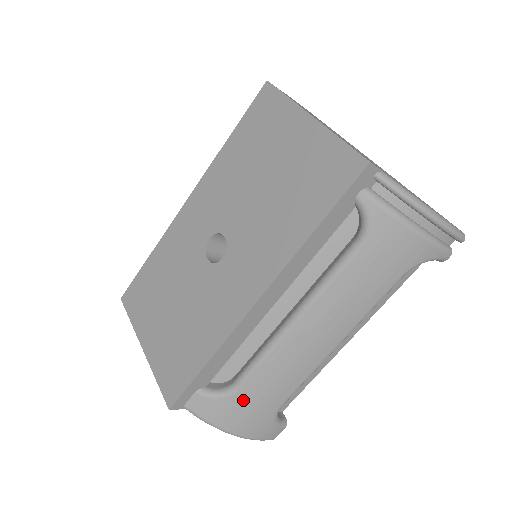
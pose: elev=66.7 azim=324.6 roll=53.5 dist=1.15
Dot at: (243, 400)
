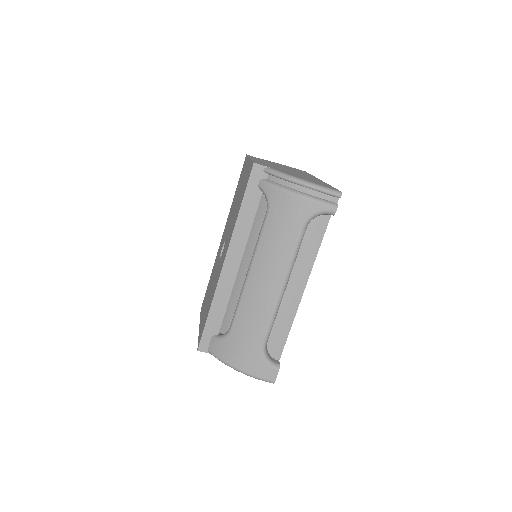
Dot at: (236, 338)
